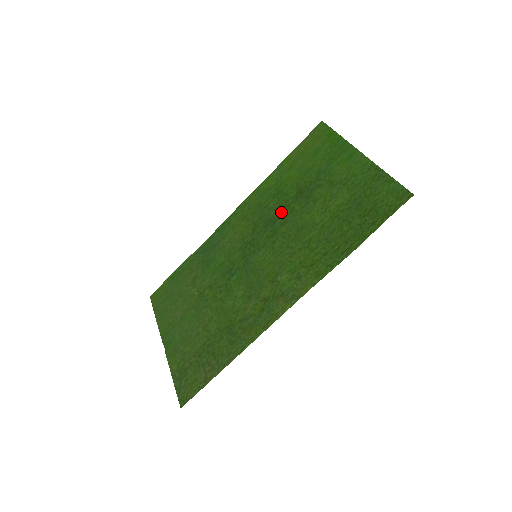
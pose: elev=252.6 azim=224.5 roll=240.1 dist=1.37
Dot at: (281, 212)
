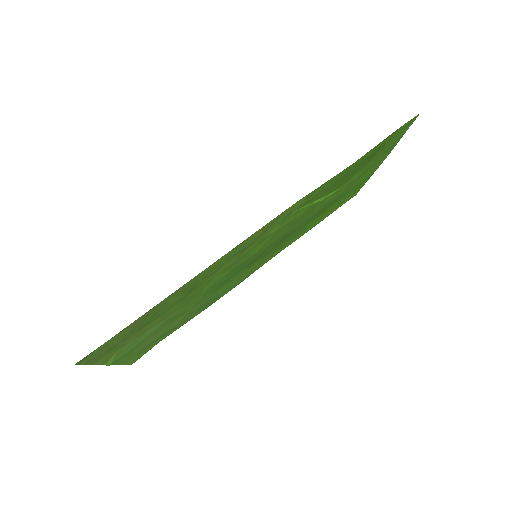
Dot at: (296, 230)
